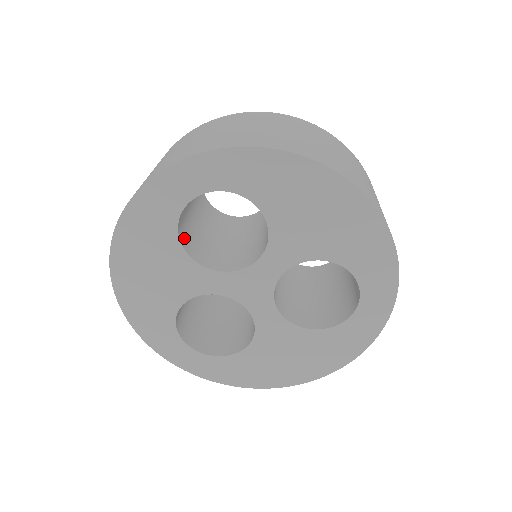
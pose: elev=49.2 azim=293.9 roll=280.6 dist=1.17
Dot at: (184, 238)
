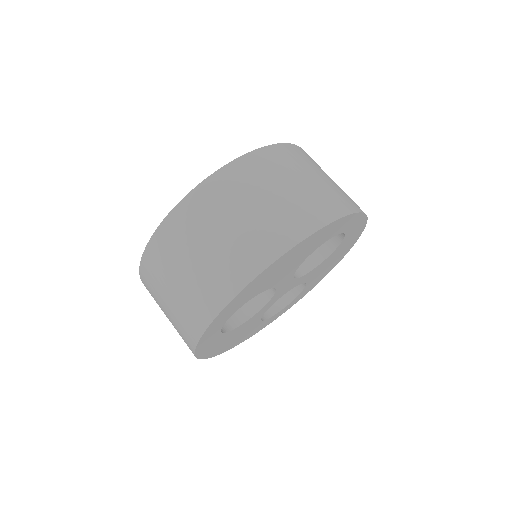
Dot at: (230, 321)
